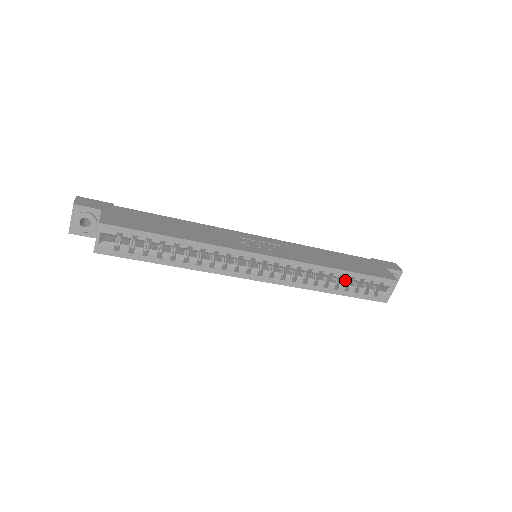
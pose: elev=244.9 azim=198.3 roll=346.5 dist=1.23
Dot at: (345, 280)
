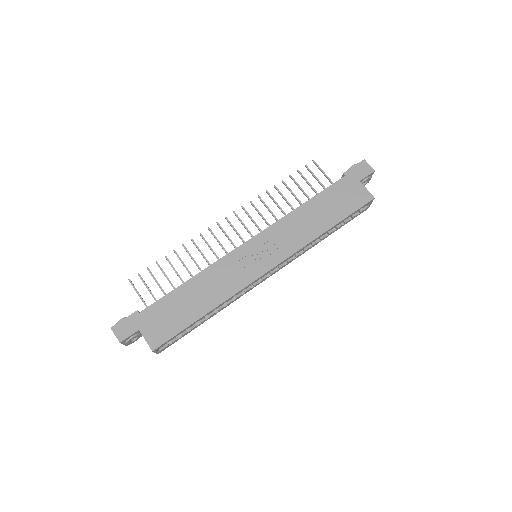
Dot at: occluded
